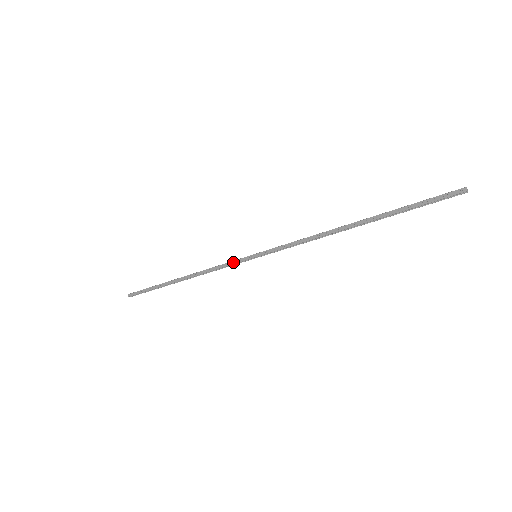
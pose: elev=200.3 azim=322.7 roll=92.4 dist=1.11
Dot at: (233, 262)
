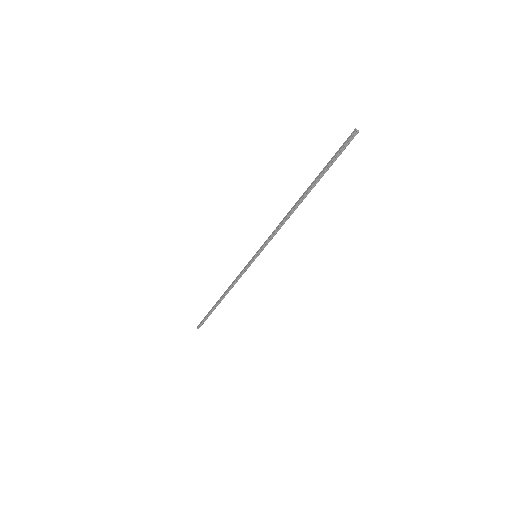
Dot at: (244, 268)
